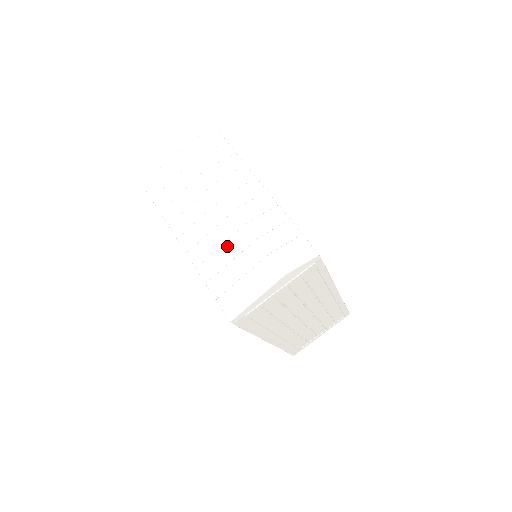
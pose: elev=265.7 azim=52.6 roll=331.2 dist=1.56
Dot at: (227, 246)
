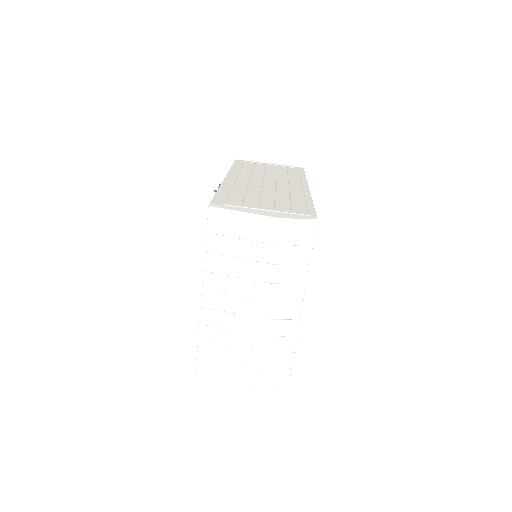
Dot at: (235, 334)
